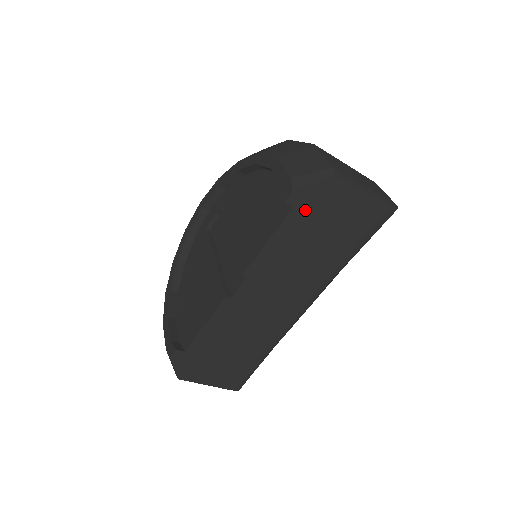
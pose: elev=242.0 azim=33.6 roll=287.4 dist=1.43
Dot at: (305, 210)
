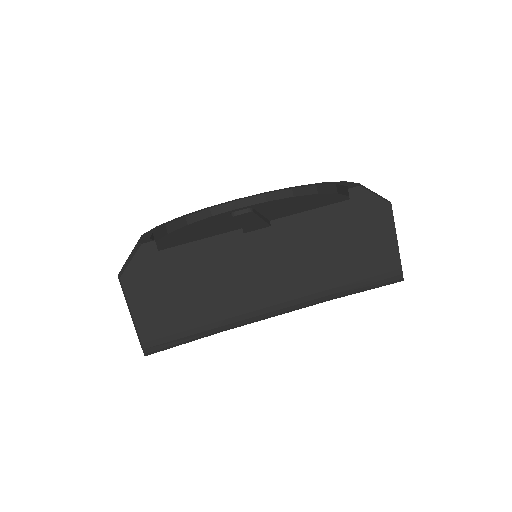
Dot at: (354, 210)
